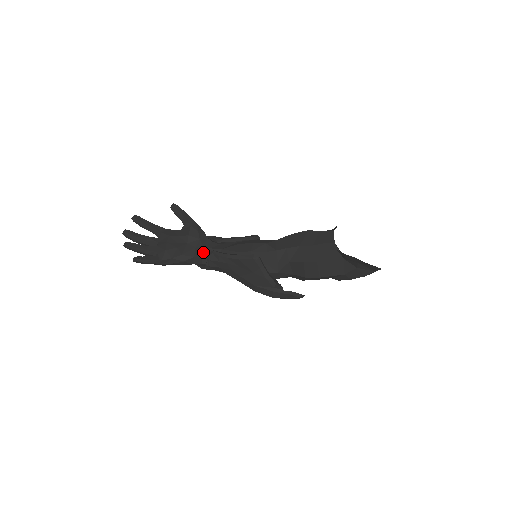
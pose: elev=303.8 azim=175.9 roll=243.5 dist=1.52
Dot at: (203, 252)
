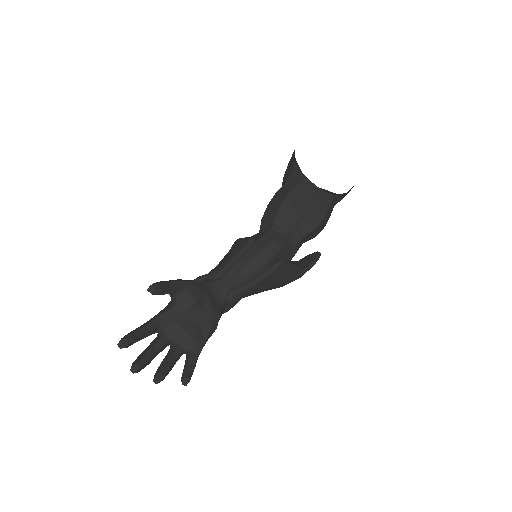
Dot at: (219, 301)
